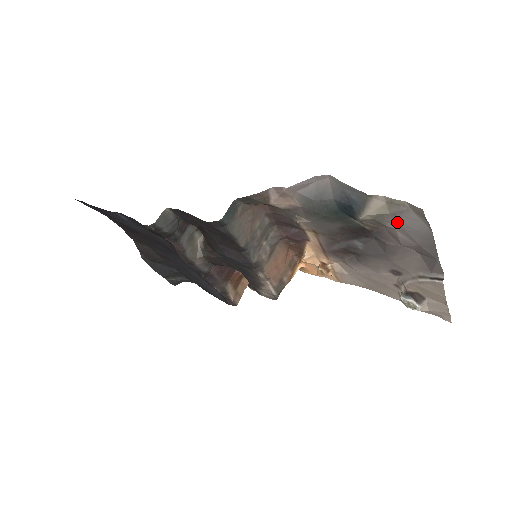
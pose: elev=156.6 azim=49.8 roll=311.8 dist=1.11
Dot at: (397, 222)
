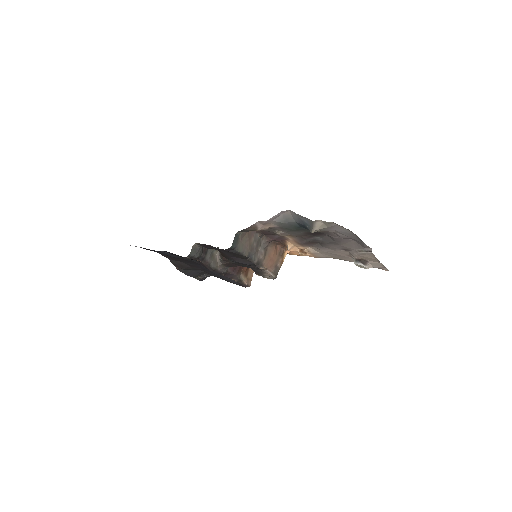
Dot at: (334, 230)
